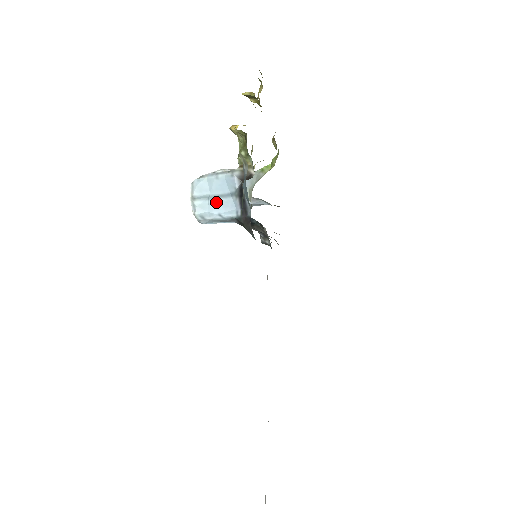
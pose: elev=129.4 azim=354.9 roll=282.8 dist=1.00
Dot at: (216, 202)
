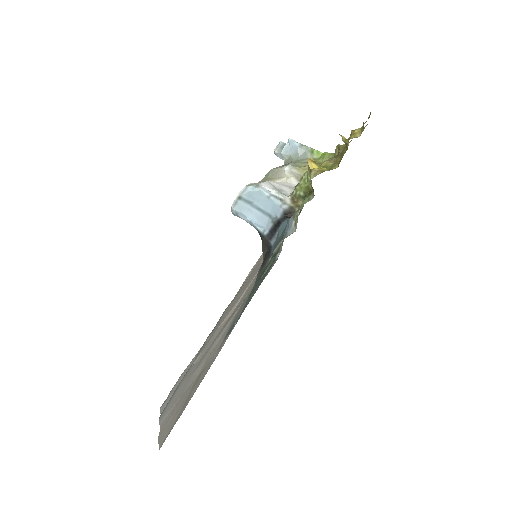
Dot at: (255, 212)
